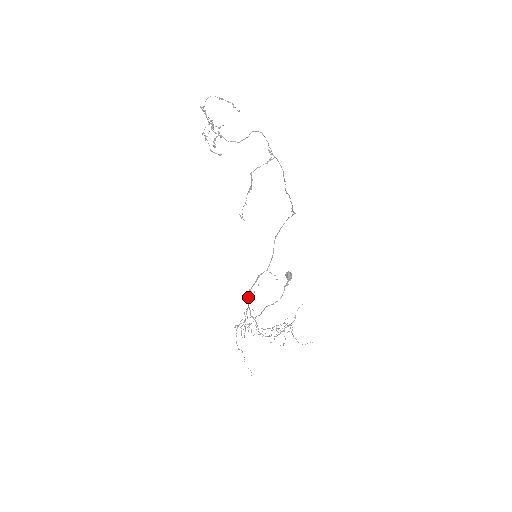
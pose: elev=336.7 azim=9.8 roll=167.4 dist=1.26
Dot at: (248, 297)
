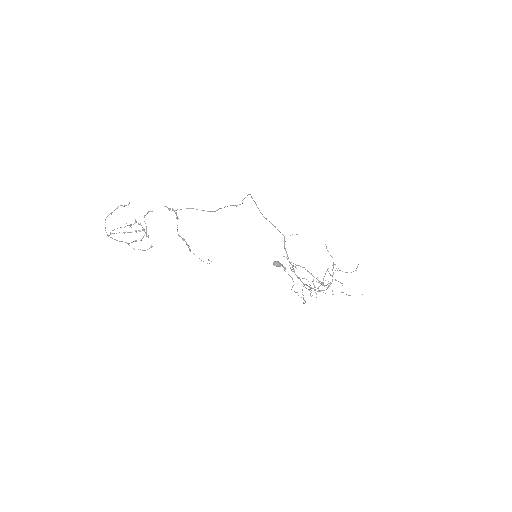
Dot at: occluded
